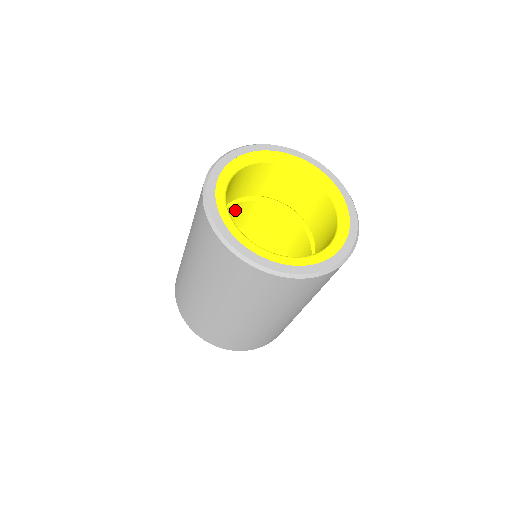
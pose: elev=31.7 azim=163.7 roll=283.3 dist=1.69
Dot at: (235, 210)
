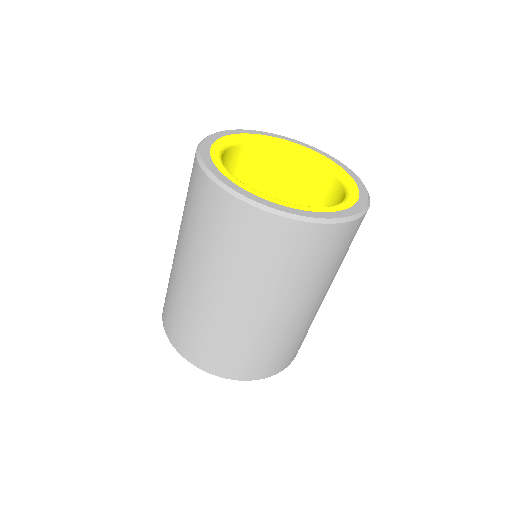
Dot at: occluded
